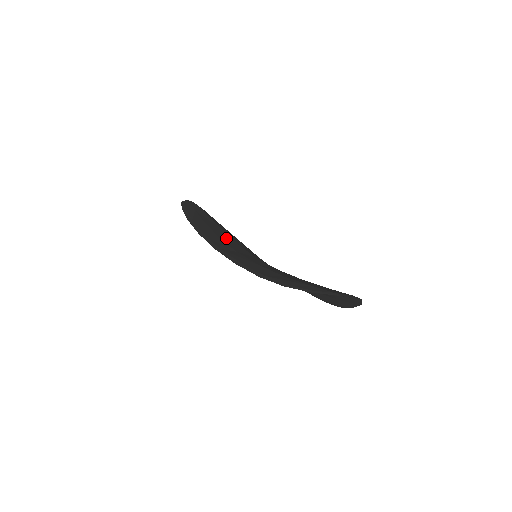
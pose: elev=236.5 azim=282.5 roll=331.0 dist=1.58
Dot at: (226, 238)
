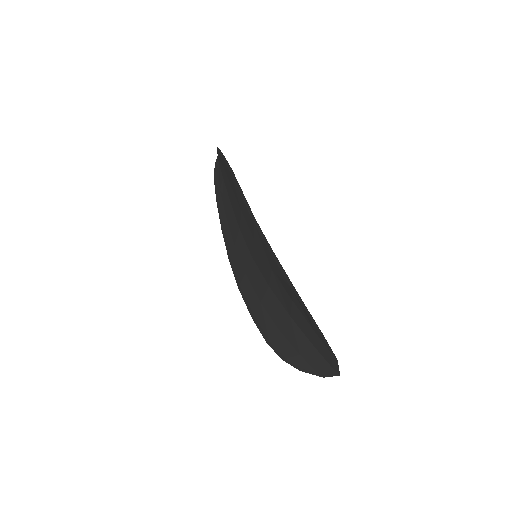
Dot at: occluded
